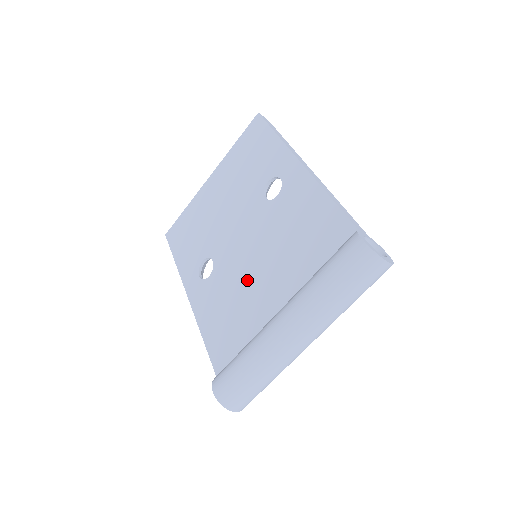
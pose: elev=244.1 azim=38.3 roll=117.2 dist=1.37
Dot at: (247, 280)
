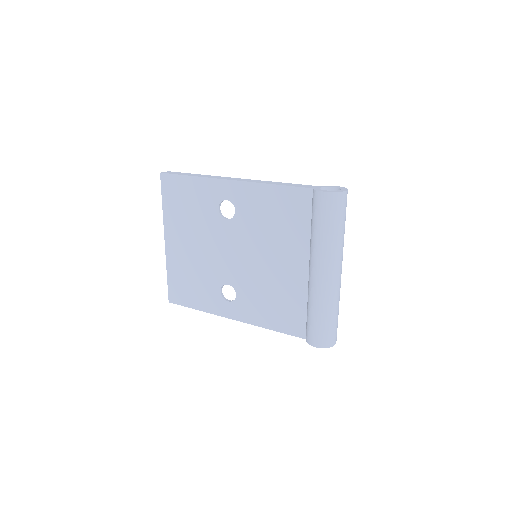
Dot at: (267, 273)
